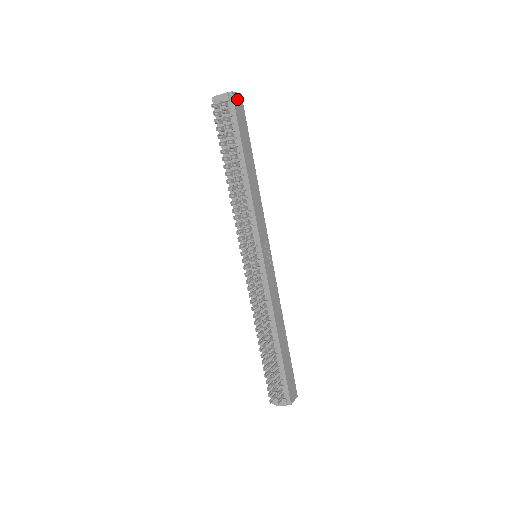
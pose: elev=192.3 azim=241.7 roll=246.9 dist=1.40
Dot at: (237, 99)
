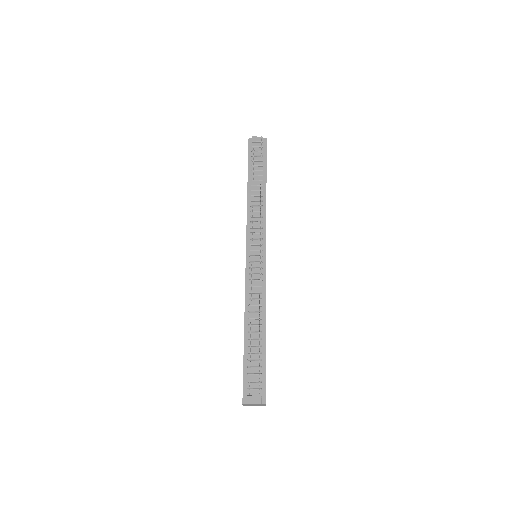
Dot at: occluded
